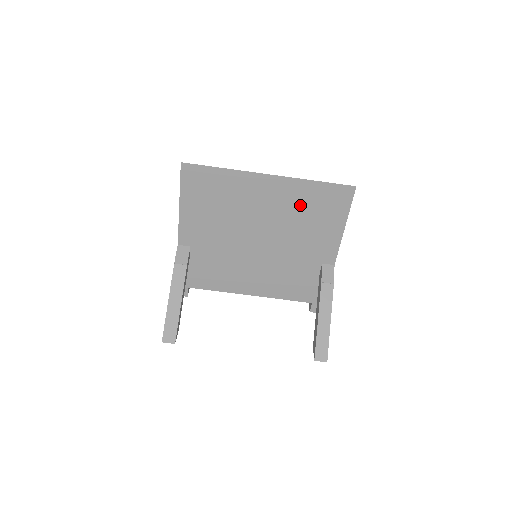
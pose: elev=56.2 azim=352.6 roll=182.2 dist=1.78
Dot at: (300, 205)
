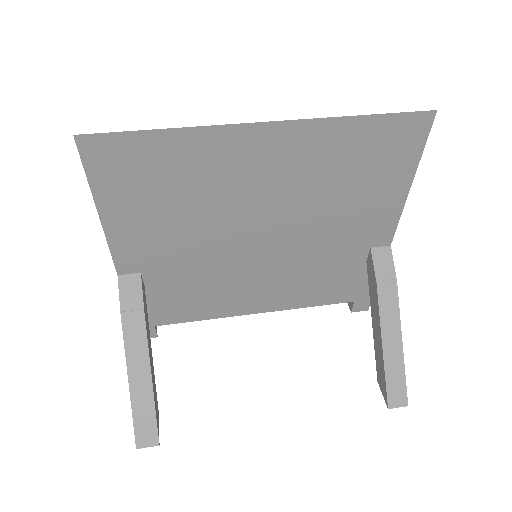
Dot at: (330, 166)
